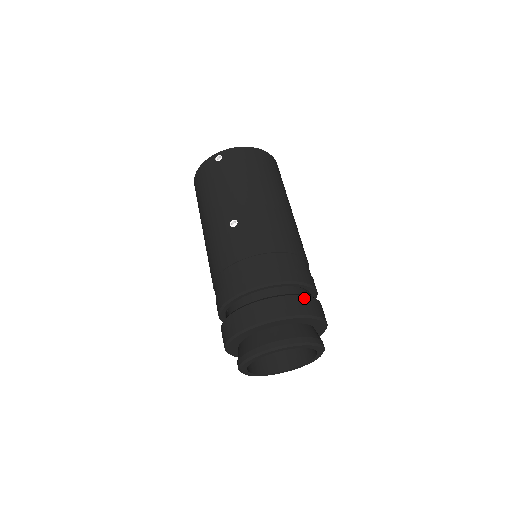
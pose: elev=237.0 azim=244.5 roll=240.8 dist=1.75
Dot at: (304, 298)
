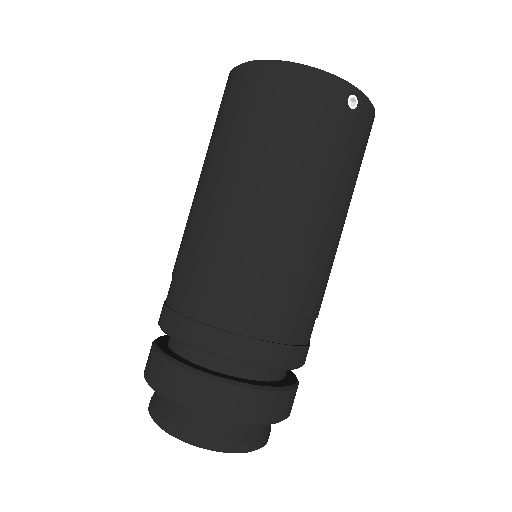
Dot at: (180, 372)
